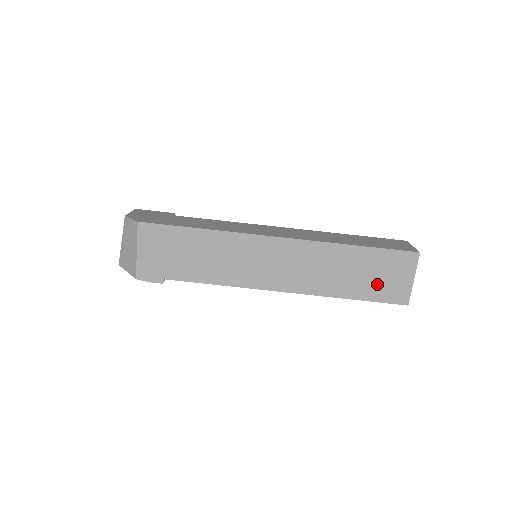
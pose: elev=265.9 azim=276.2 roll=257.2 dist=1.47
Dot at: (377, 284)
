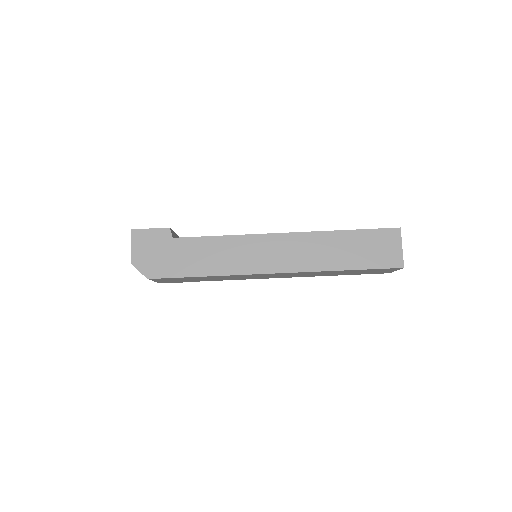
Dot at: occluded
